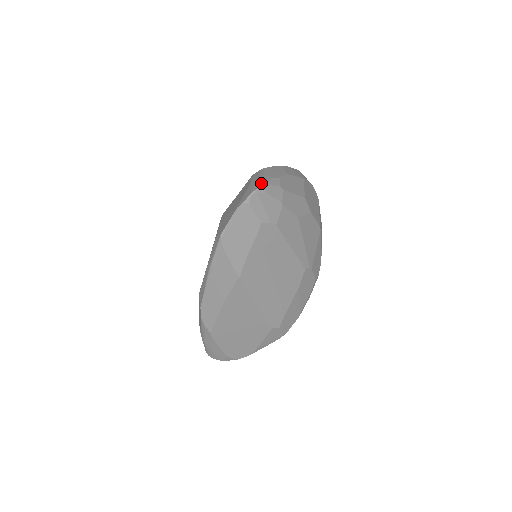
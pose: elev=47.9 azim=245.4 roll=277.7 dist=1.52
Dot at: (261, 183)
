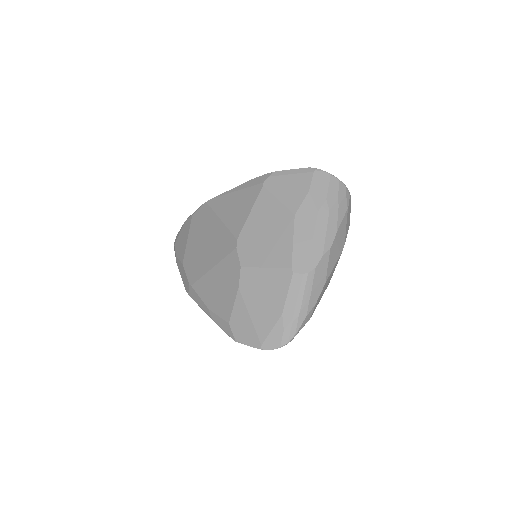
Dot at: (294, 332)
